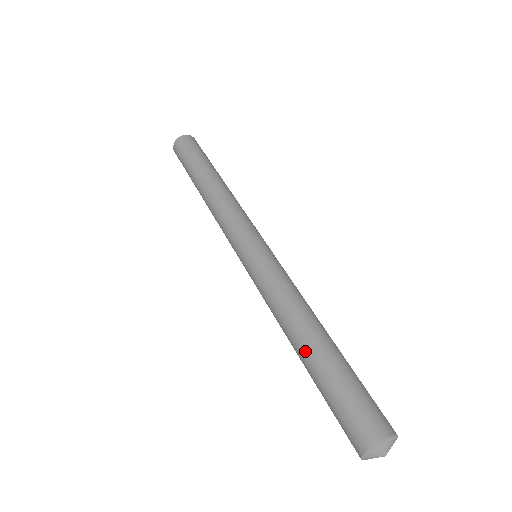
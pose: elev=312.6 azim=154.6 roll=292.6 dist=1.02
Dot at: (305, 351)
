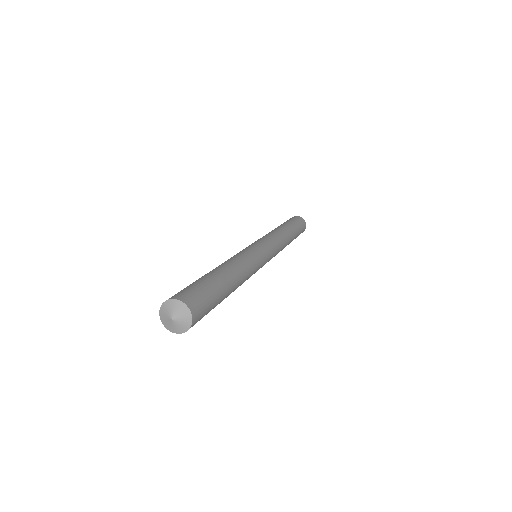
Dot at: occluded
